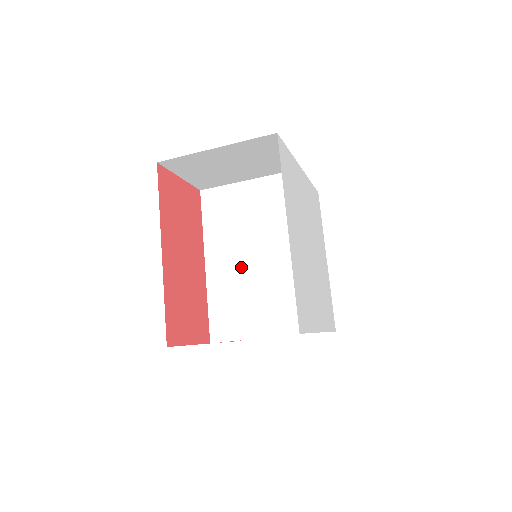
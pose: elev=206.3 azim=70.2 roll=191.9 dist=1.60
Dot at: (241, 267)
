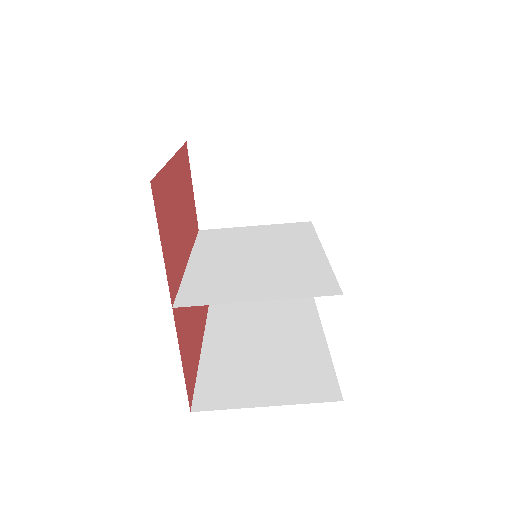
Dot at: (235, 261)
